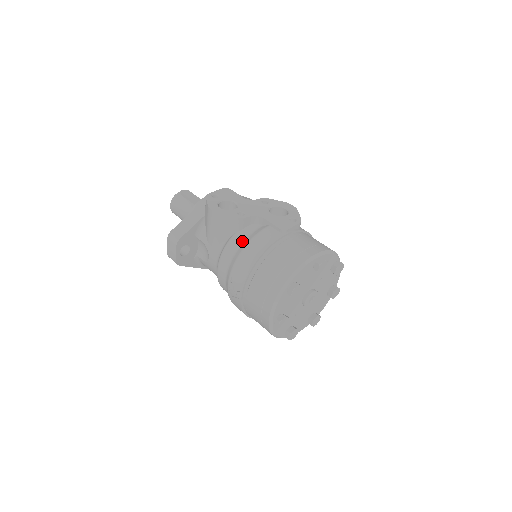
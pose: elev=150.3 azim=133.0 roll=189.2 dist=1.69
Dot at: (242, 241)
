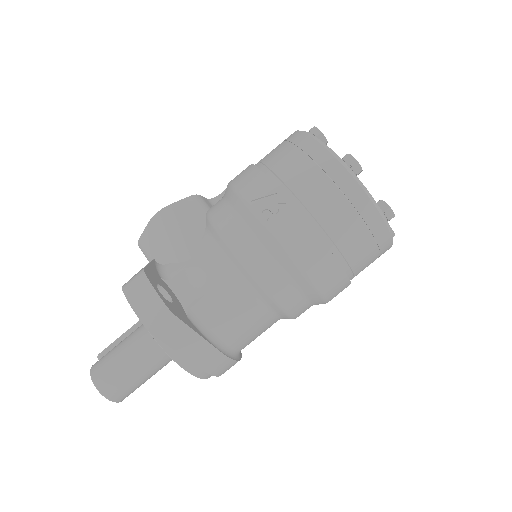
Dot at: (221, 199)
